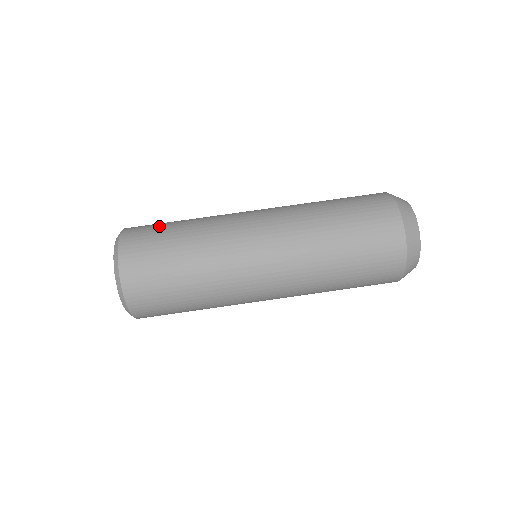
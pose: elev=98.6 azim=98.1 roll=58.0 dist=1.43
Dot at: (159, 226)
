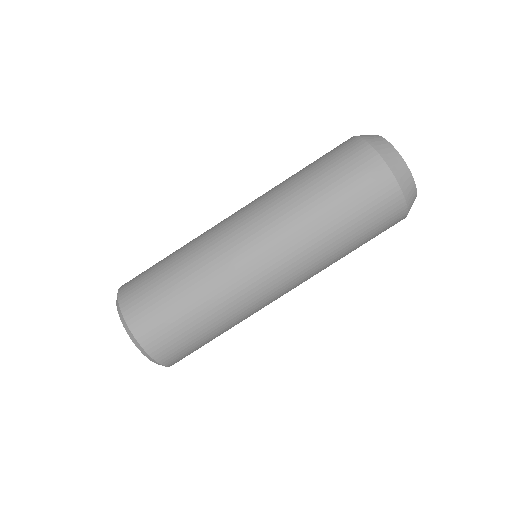
Dot at: (154, 286)
